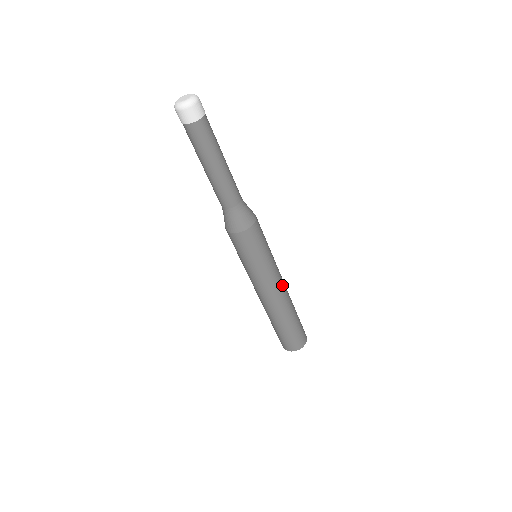
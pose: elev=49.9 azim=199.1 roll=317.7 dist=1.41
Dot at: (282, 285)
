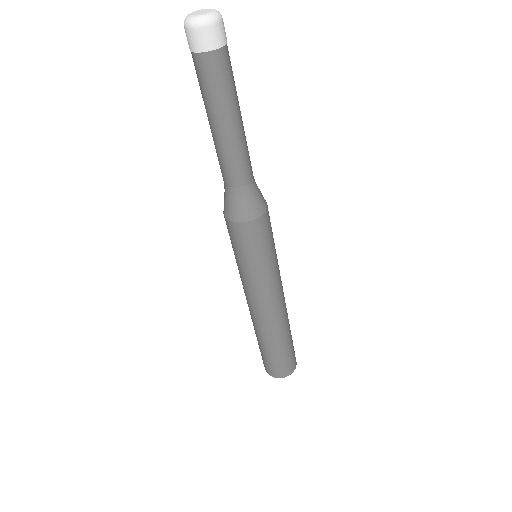
Dot at: occluded
